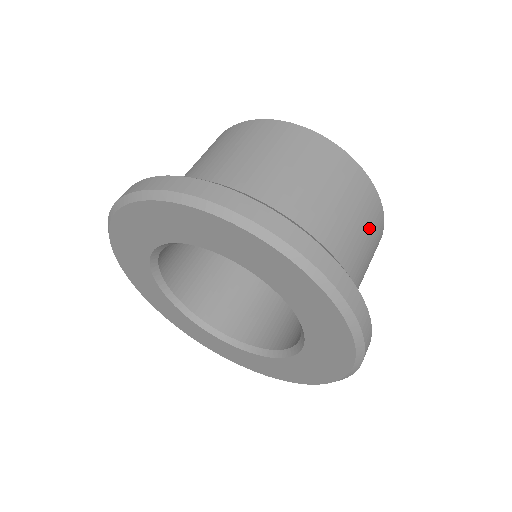
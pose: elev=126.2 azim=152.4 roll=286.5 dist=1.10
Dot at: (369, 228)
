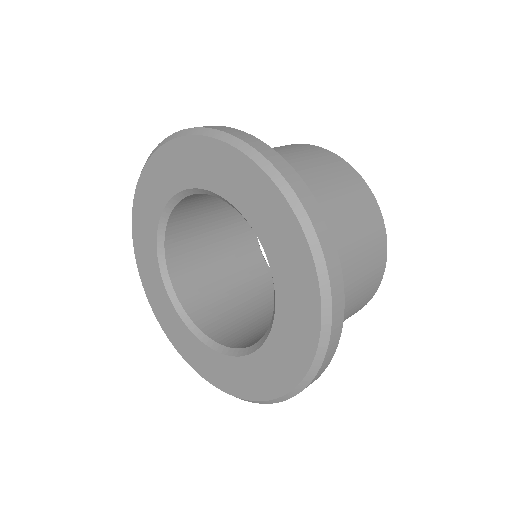
Dot at: (335, 175)
